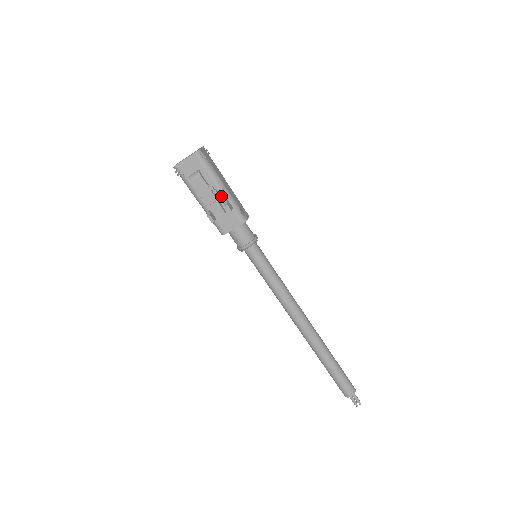
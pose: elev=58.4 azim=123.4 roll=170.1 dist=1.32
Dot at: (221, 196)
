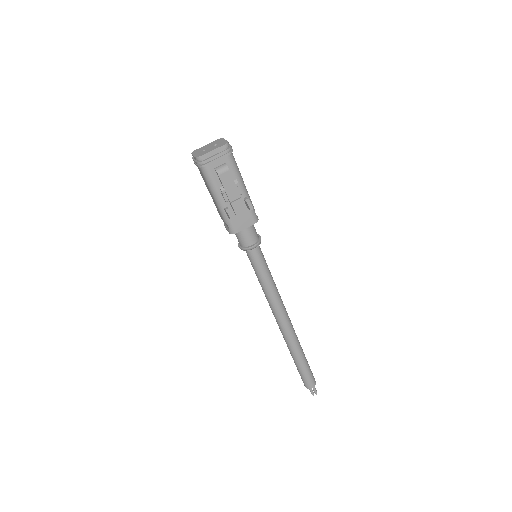
Dot at: (241, 193)
